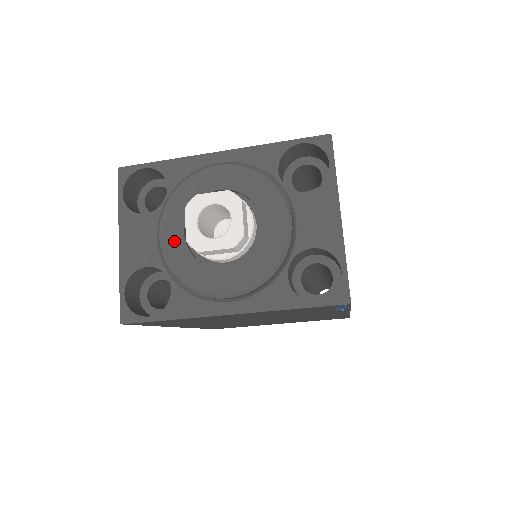
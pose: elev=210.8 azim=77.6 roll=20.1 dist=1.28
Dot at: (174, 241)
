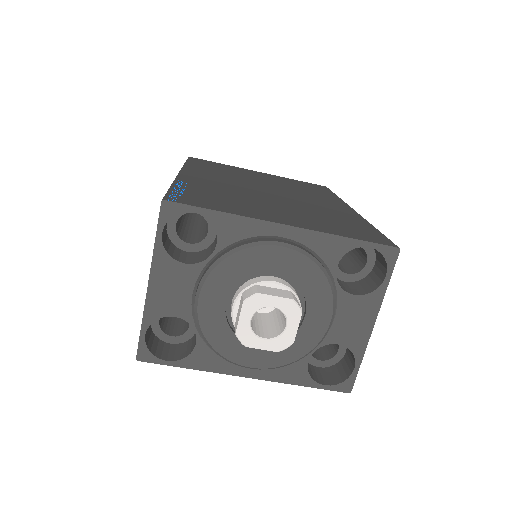
Dot at: (213, 308)
